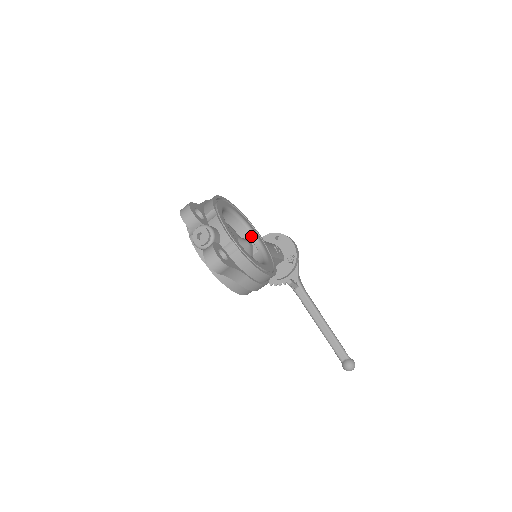
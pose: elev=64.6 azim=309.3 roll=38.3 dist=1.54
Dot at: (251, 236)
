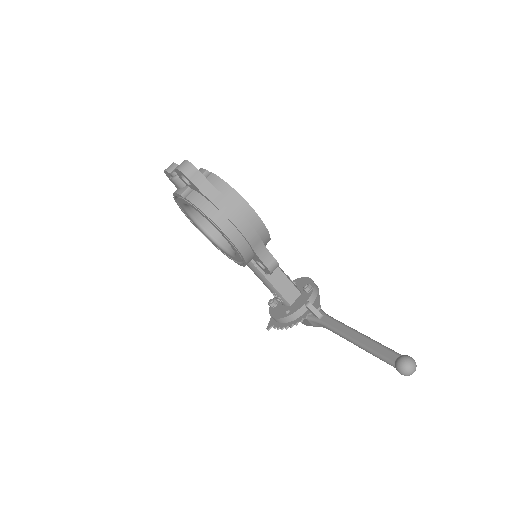
Dot at: occluded
